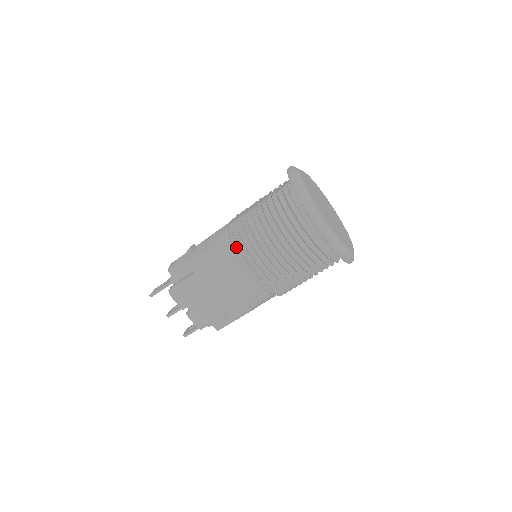
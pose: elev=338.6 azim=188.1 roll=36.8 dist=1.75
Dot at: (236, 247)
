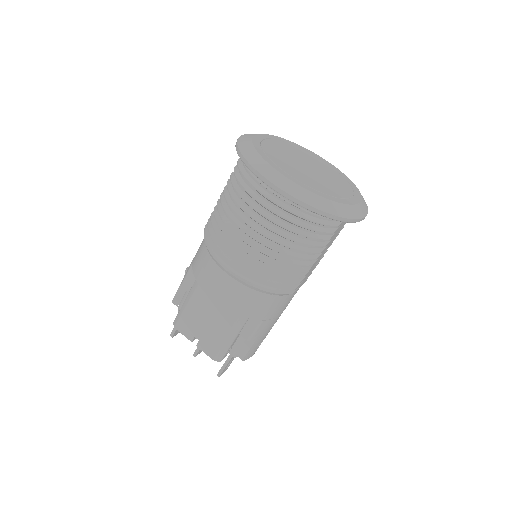
Dot at: (209, 247)
